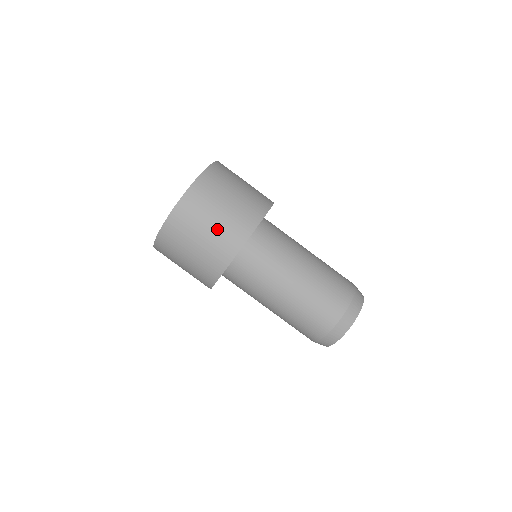
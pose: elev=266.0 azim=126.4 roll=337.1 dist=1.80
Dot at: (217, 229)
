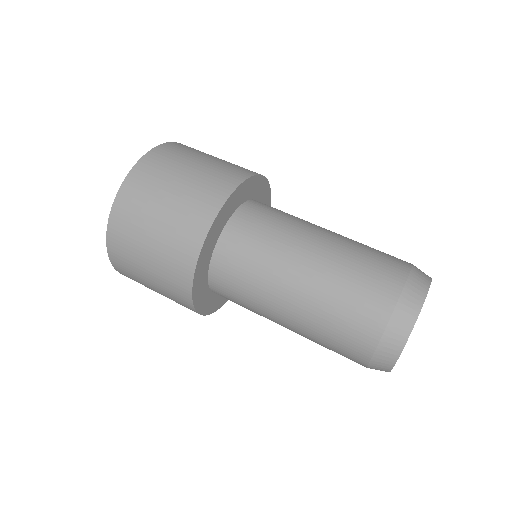
Dot at: (221, 161)
